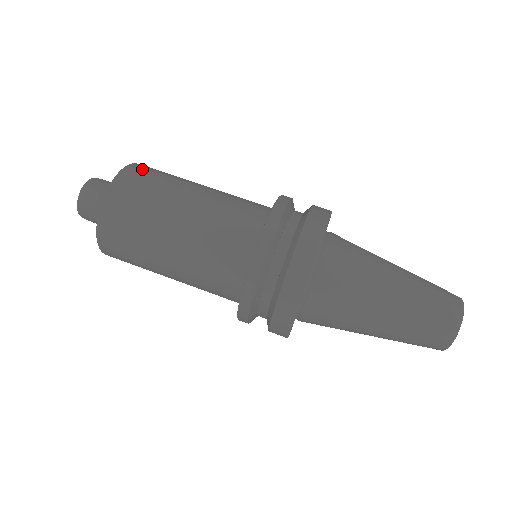
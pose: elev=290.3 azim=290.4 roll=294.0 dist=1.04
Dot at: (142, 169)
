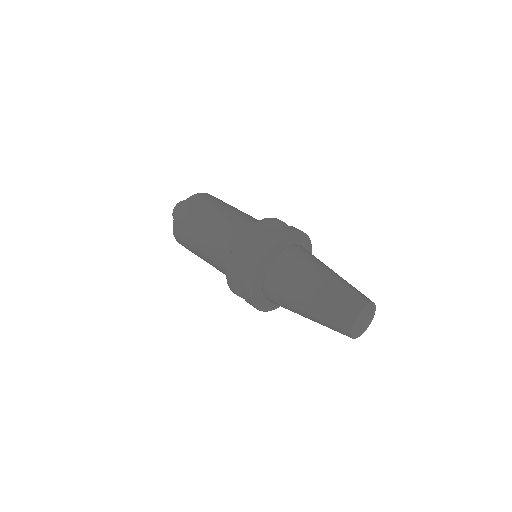
Dot at: (205, 196)
